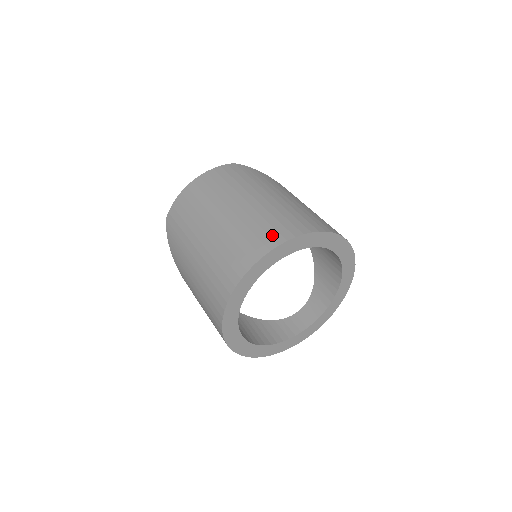
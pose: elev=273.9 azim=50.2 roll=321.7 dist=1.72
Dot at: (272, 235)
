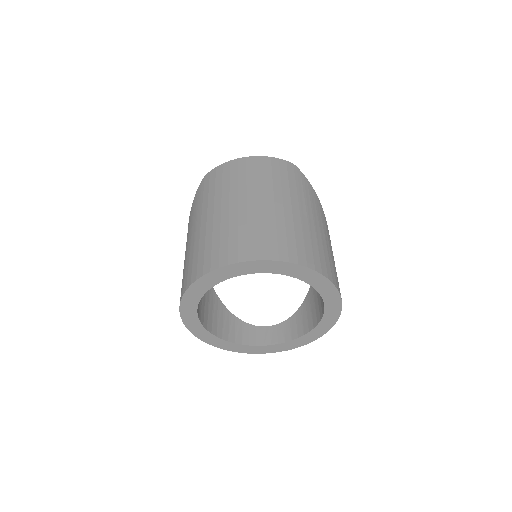
Dot at: (271, 247)
